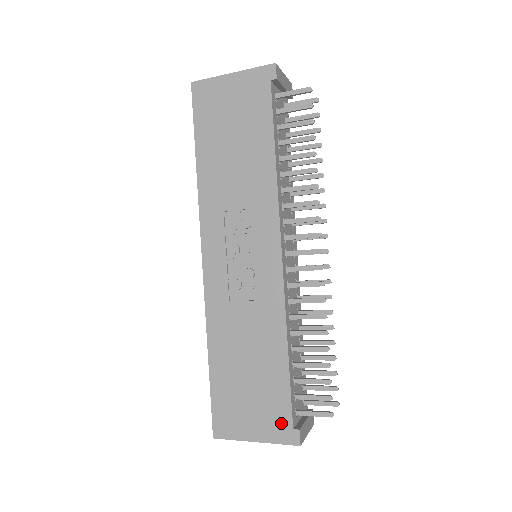
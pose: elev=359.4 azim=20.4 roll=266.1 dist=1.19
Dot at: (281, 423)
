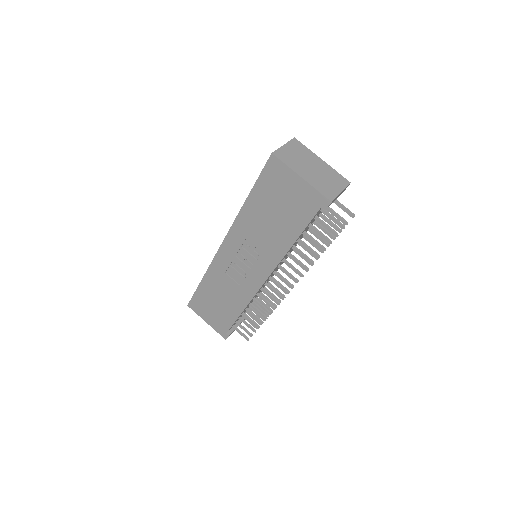
Dot at: (222, 328)
